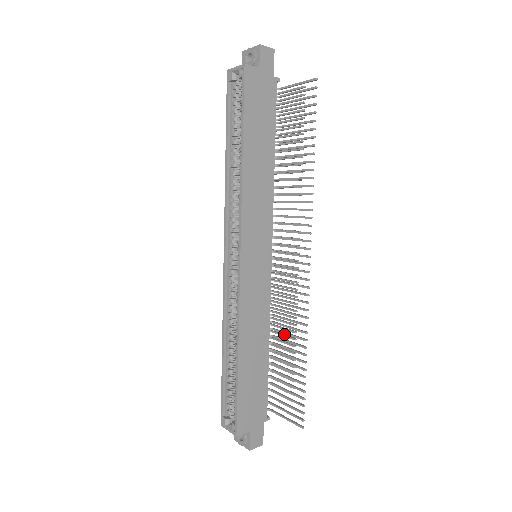
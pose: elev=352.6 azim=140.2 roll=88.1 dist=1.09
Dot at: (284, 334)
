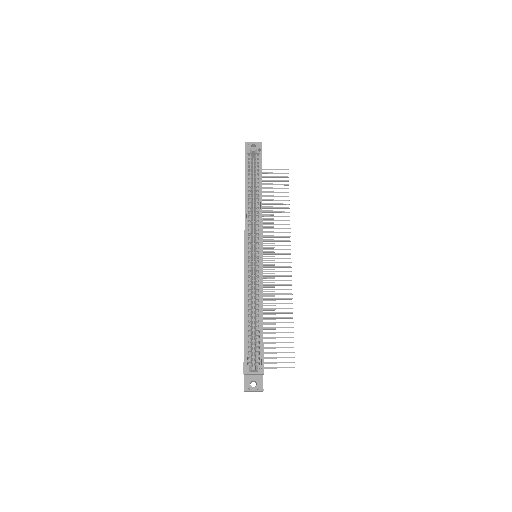
Dot at: (264, 314)
